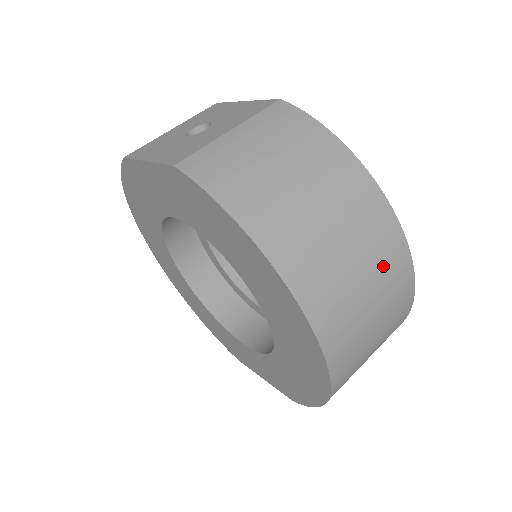
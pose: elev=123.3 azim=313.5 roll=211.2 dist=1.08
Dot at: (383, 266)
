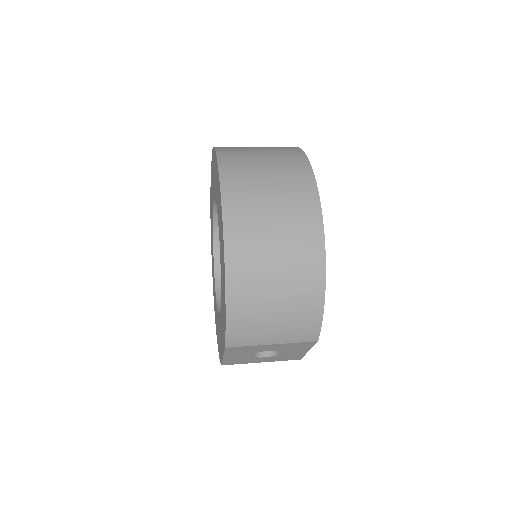
Dot at: (290, 187)
